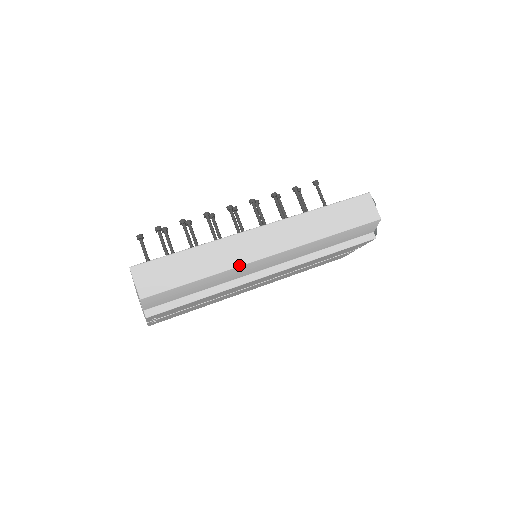
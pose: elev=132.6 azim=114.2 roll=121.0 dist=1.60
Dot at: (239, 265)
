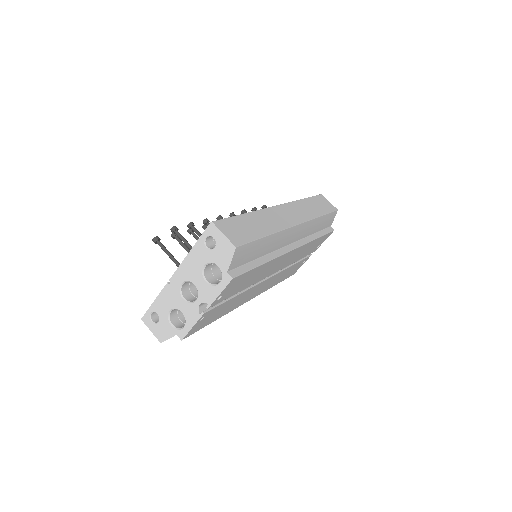
Dot at: (285, 228)
